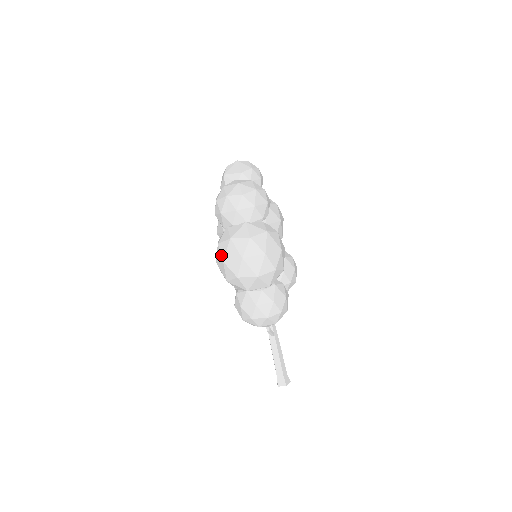
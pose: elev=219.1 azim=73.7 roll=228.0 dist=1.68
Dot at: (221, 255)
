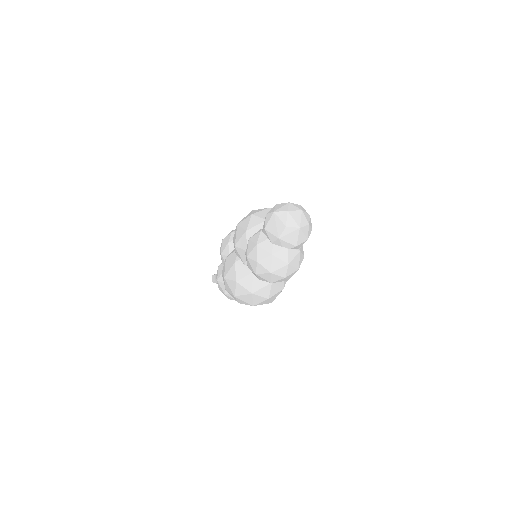
Dot at: (235, 292)
